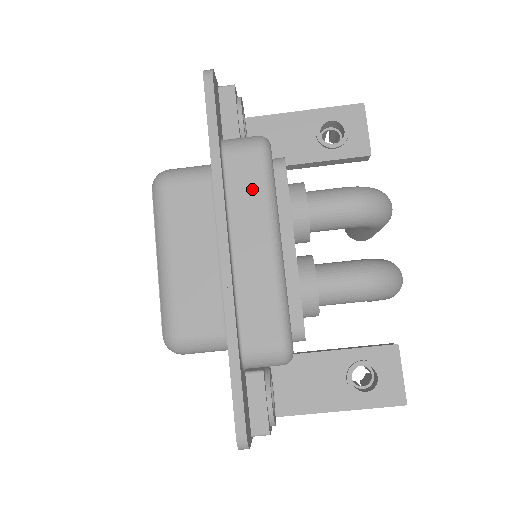
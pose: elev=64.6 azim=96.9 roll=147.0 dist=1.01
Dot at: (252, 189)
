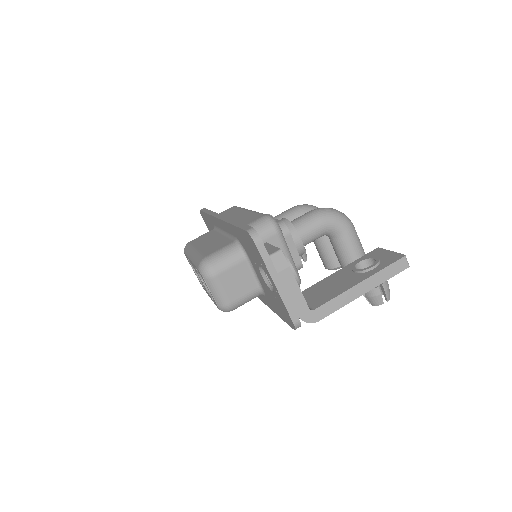
Dot at: (232, 211)
